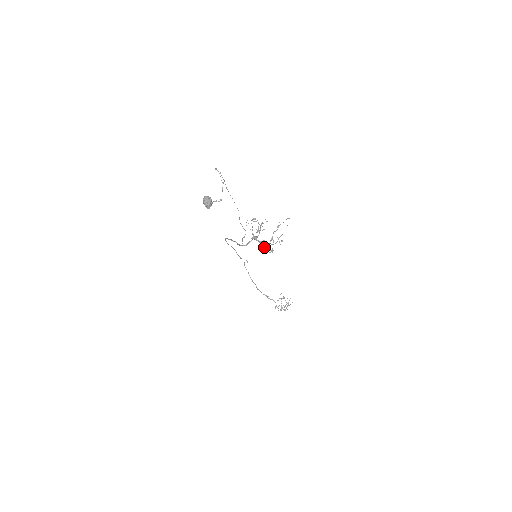
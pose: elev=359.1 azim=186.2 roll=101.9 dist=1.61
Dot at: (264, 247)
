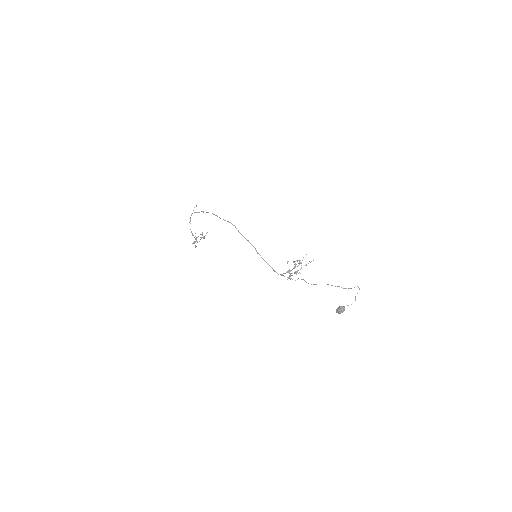
Dot at: occluded
